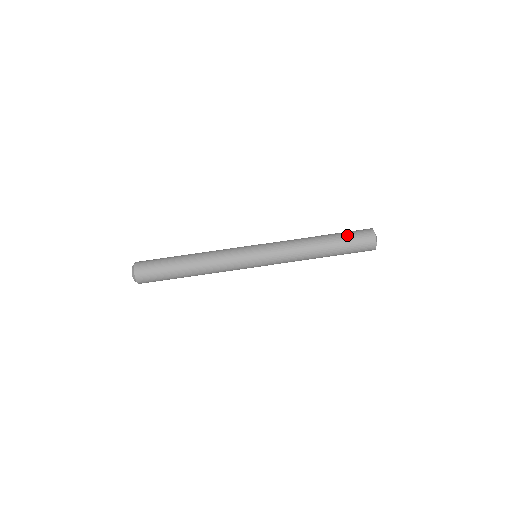
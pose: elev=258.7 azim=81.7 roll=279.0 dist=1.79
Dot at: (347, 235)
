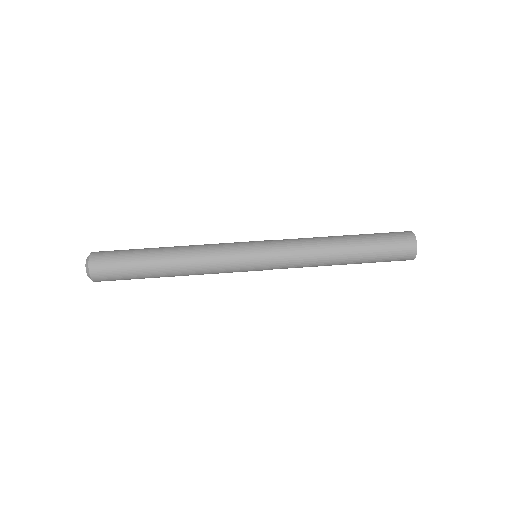
Dot at: occluded
